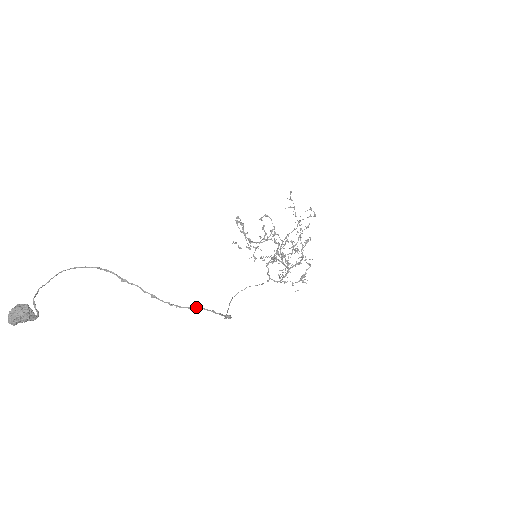
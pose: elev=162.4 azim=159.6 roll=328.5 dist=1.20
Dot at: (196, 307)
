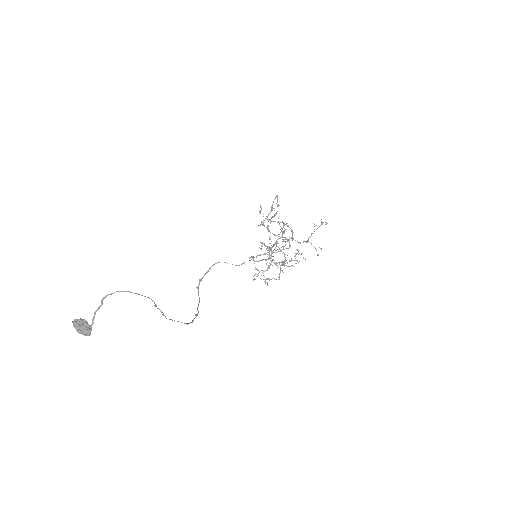
Dot at: occluded
